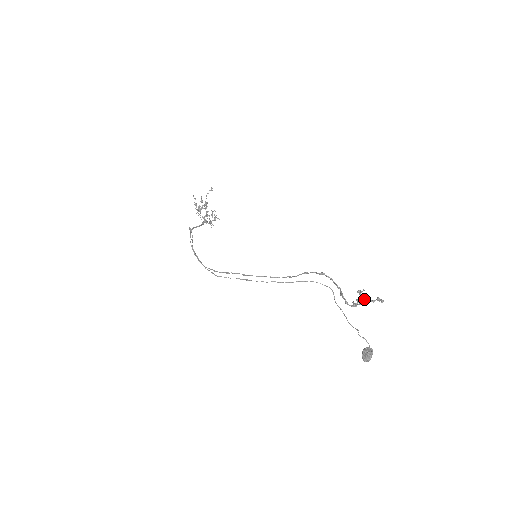
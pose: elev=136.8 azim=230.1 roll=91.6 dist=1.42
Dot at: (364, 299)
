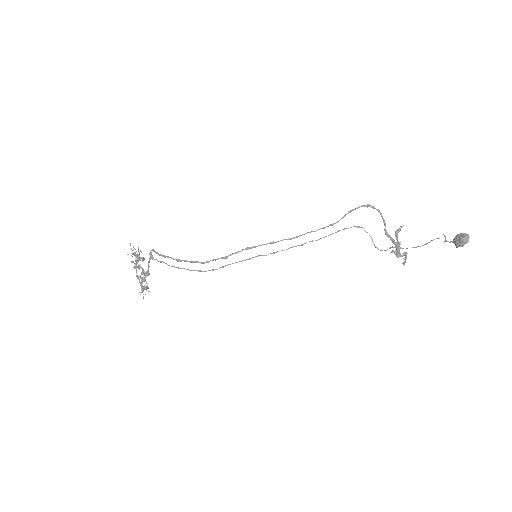
Dot at: occluded
